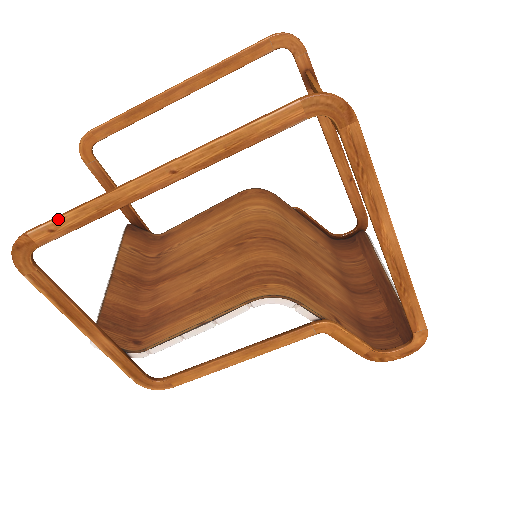
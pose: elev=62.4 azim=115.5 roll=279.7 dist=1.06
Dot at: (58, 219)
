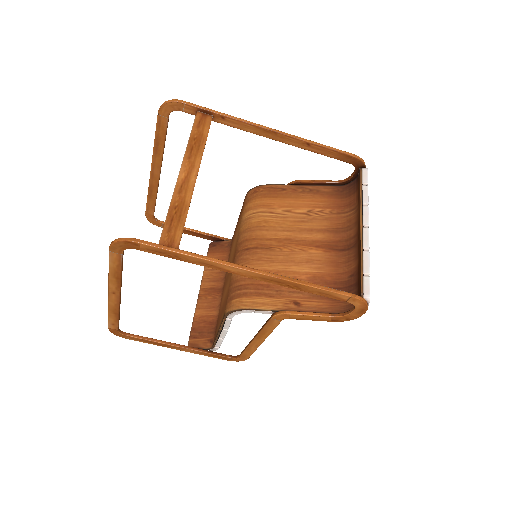
Dot at: (109, 321)
